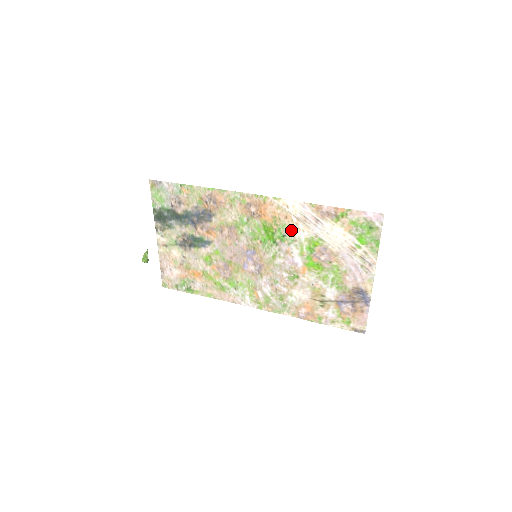
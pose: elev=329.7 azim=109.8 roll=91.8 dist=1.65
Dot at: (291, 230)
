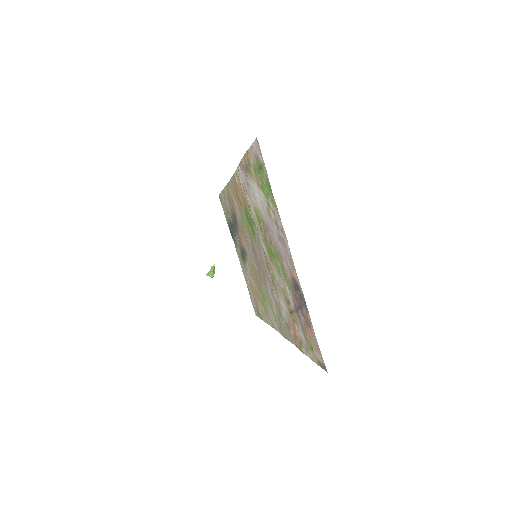
Dot at: (250, 208)
